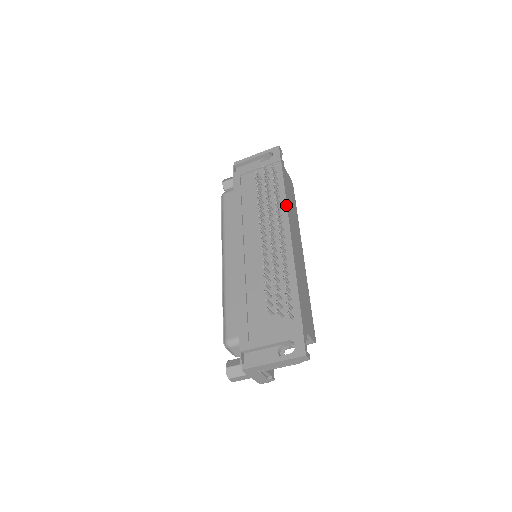
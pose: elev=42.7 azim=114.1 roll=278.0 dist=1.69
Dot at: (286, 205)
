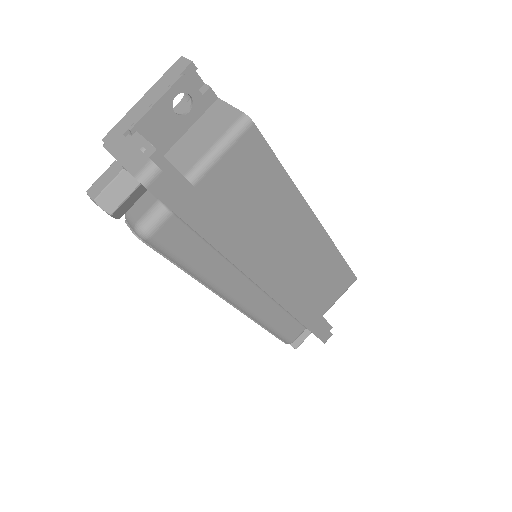
Dot at: occluded
